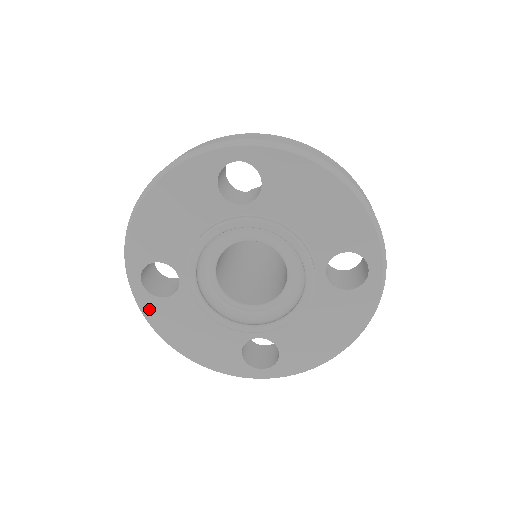
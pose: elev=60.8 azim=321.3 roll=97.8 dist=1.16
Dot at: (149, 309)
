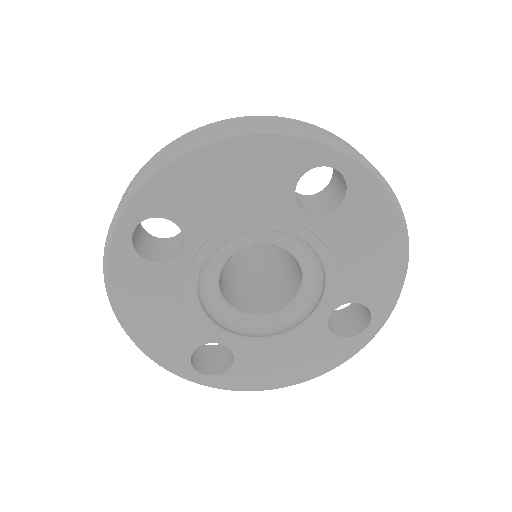
Dot at: (235, 383)
